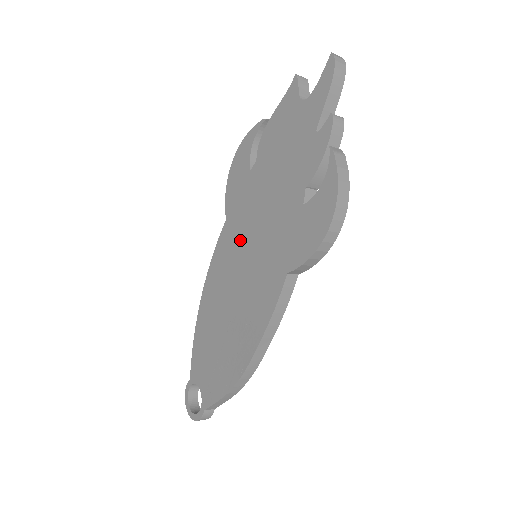
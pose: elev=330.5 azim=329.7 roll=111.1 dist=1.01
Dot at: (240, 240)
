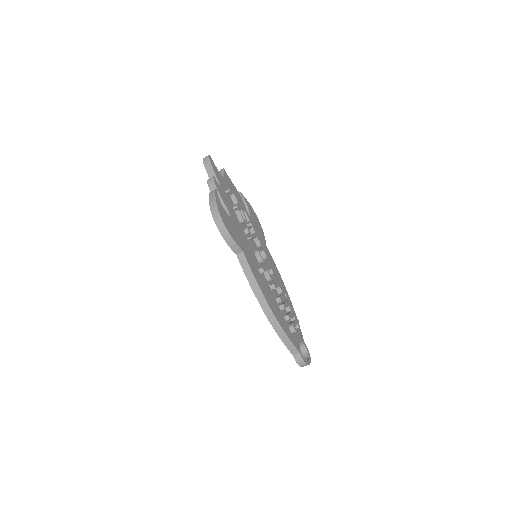
Dot at: occluded
